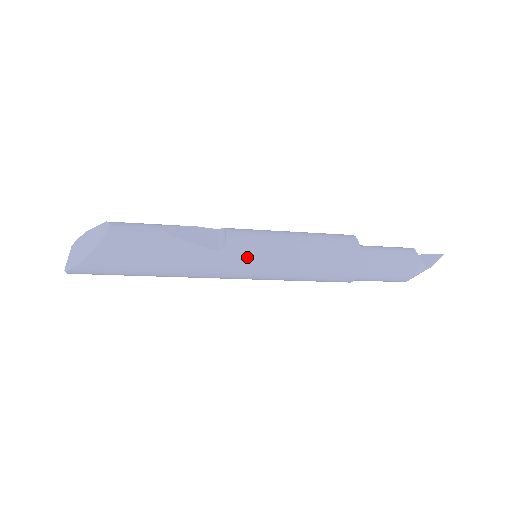
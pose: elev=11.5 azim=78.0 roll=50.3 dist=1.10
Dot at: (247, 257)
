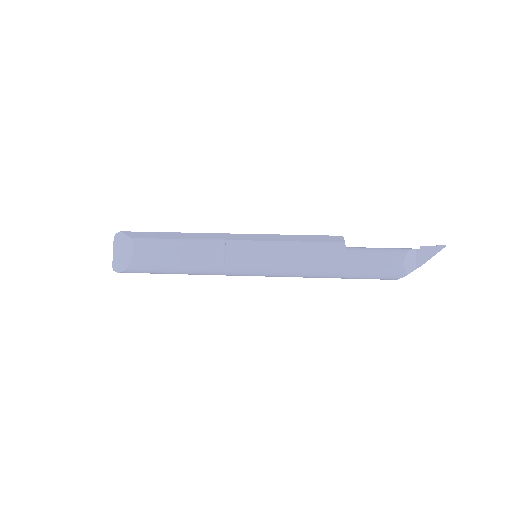
Dot at: (243, 272)
